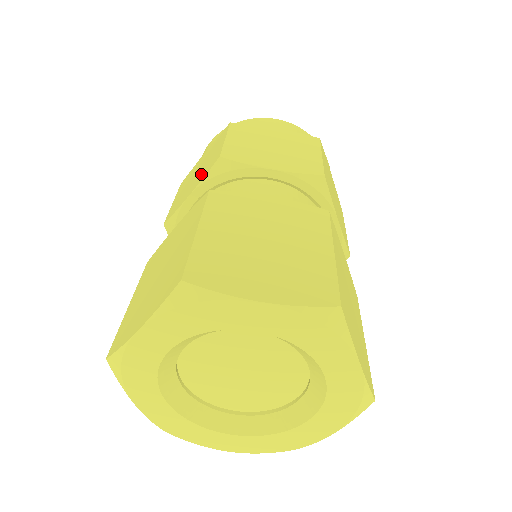
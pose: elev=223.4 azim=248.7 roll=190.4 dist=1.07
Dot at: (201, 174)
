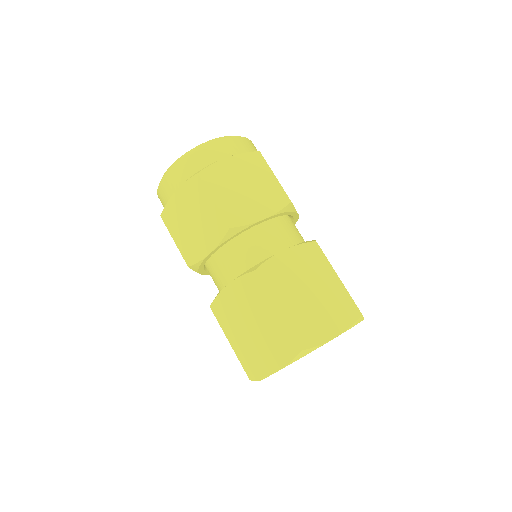
Dot at: occluded
